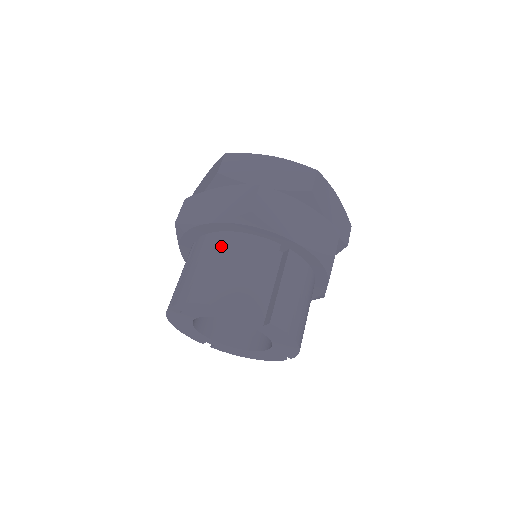
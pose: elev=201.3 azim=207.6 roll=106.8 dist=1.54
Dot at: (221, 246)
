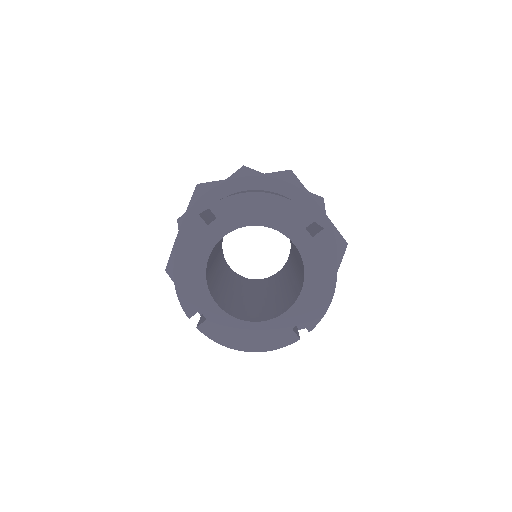
Dot at: (257, 190)
